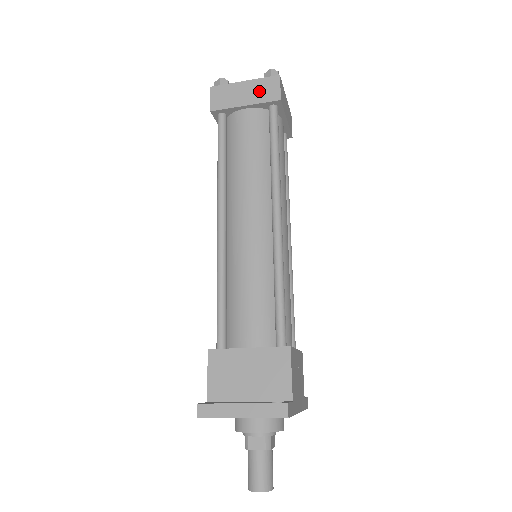
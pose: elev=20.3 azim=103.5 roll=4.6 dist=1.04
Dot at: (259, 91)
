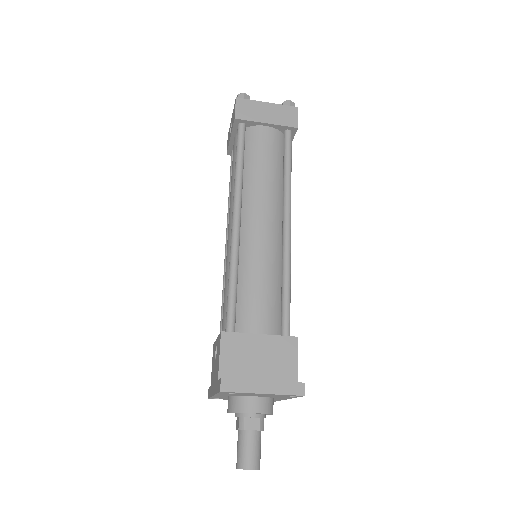
Dot at: (280, 115)
